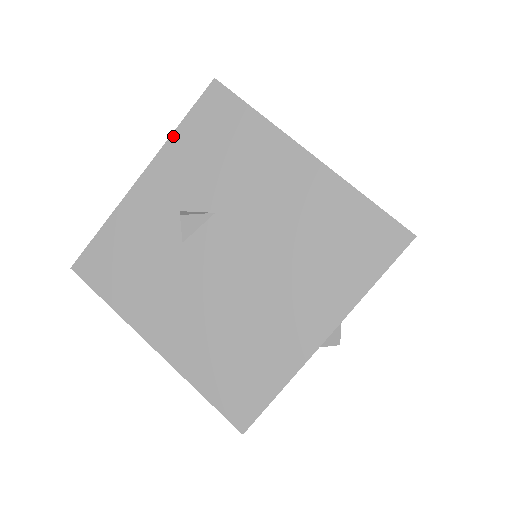
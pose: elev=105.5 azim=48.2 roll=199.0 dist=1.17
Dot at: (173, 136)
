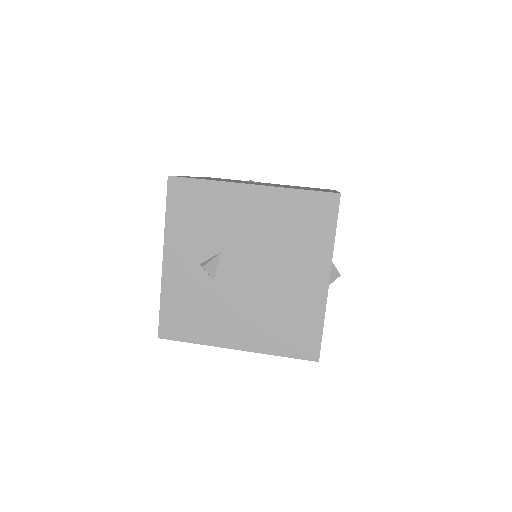
Dot at: (166, 224)
